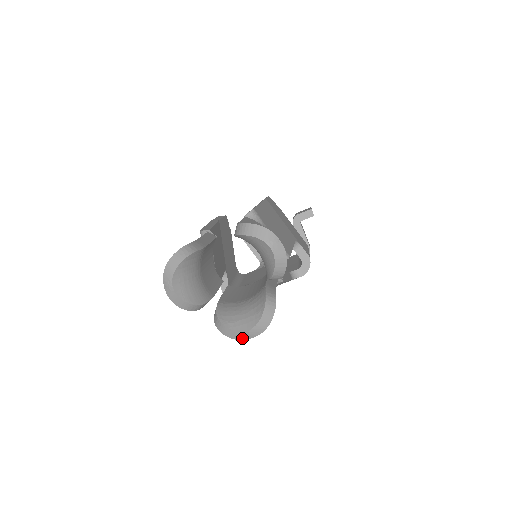
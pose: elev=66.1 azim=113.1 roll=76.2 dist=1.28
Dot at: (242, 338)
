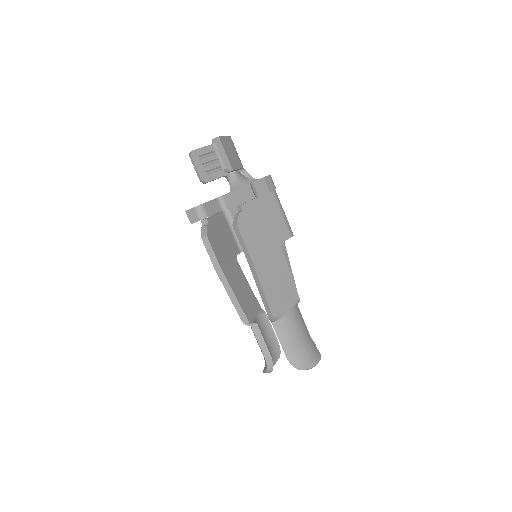
Dot at: occluded
